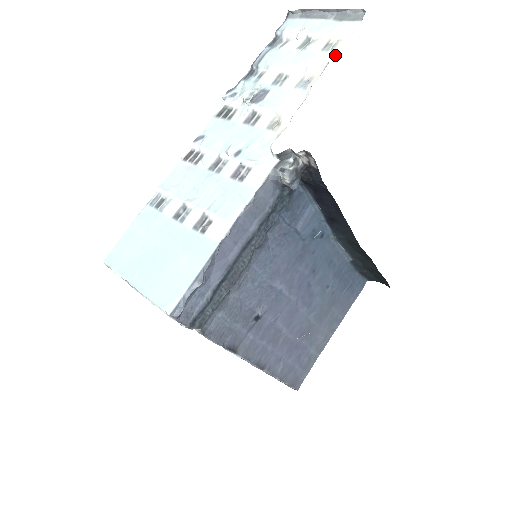
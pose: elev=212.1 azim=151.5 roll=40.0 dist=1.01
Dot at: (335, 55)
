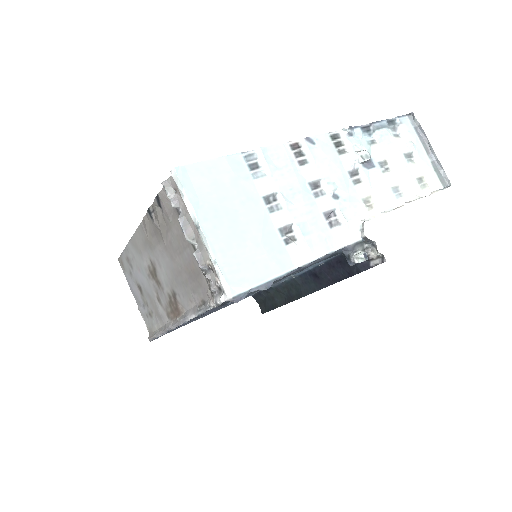
Dot at: (422, 195)
